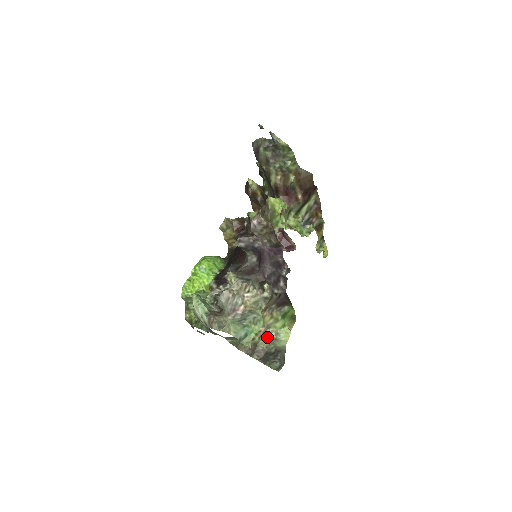
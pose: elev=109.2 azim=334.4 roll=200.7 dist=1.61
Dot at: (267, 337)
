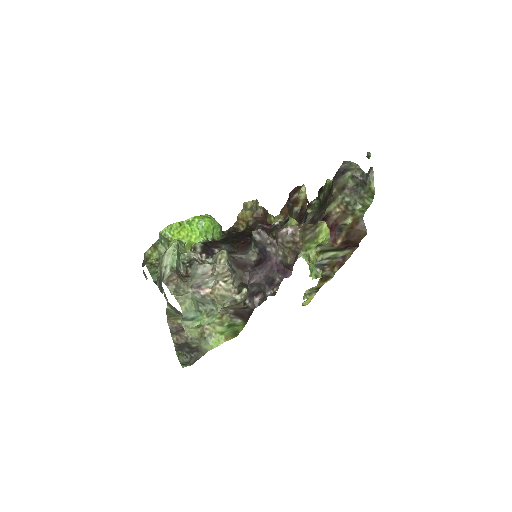
Dot at: (200, 330)
